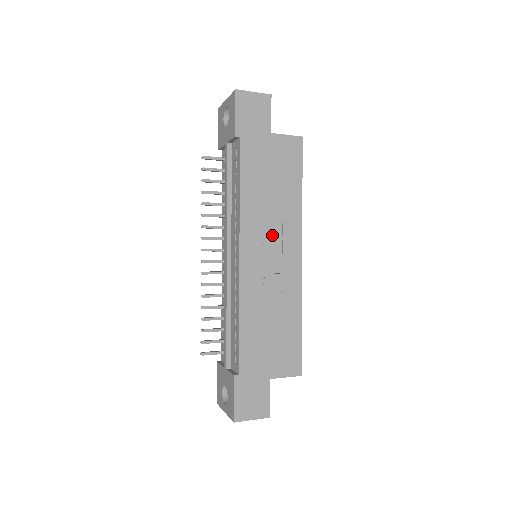
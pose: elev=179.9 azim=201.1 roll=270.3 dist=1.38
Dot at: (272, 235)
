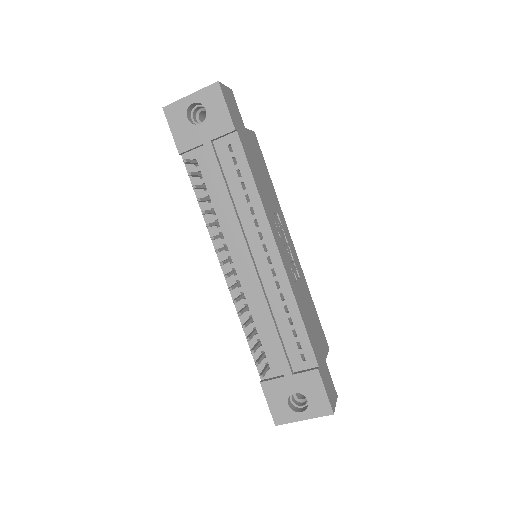
Dot at: (279, 226)
